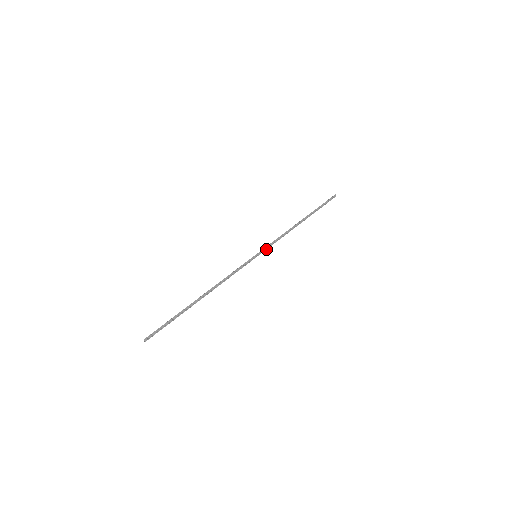
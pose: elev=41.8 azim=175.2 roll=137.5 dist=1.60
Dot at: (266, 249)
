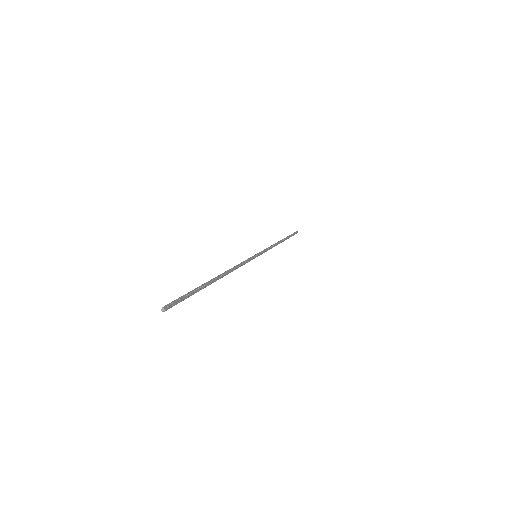
Dot at: (262, 253)
